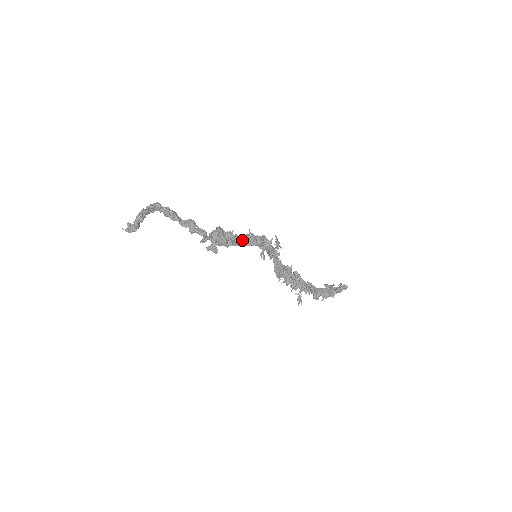
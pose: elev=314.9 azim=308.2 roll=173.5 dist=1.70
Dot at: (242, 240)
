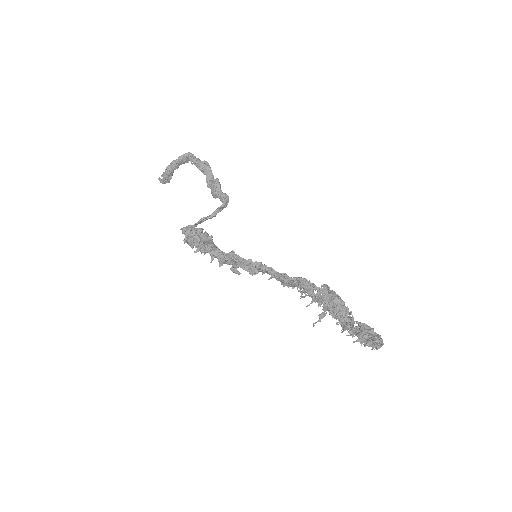
Dot at: (201, 252)
